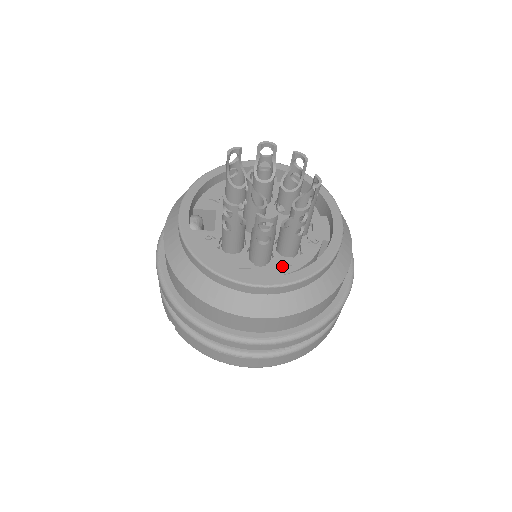
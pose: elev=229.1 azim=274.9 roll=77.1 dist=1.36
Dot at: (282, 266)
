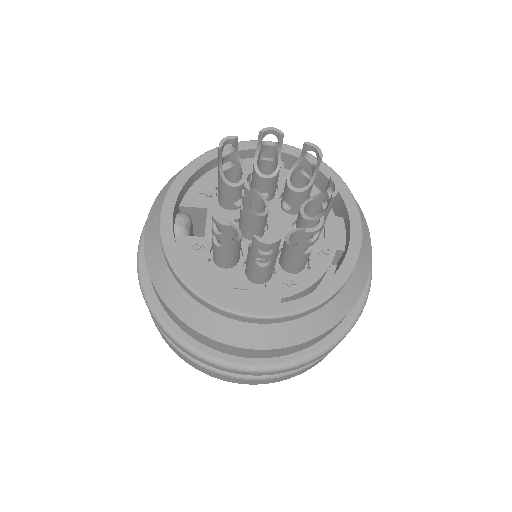
Dot at: (285, 286)
